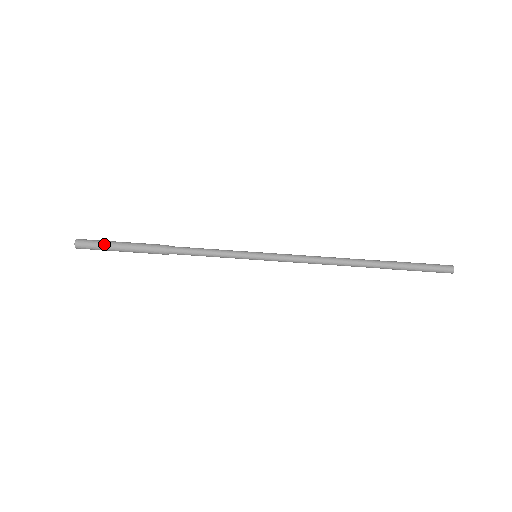
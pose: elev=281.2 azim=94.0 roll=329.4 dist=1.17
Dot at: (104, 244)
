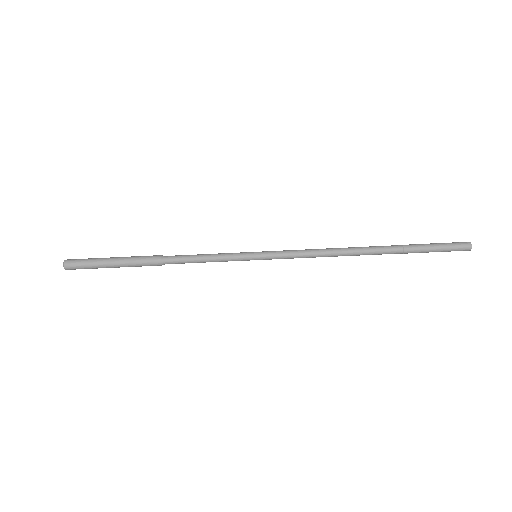
Dot at: (95, 268)
